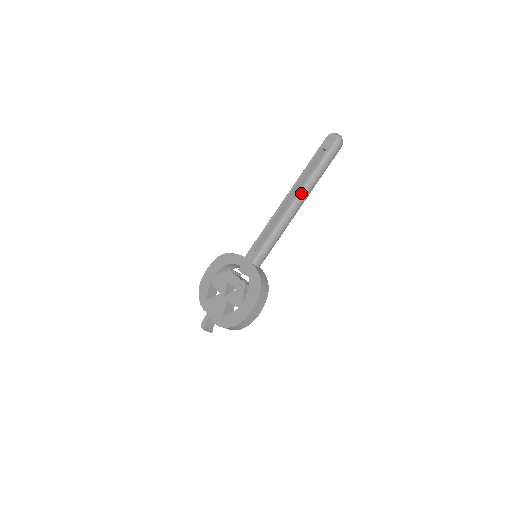
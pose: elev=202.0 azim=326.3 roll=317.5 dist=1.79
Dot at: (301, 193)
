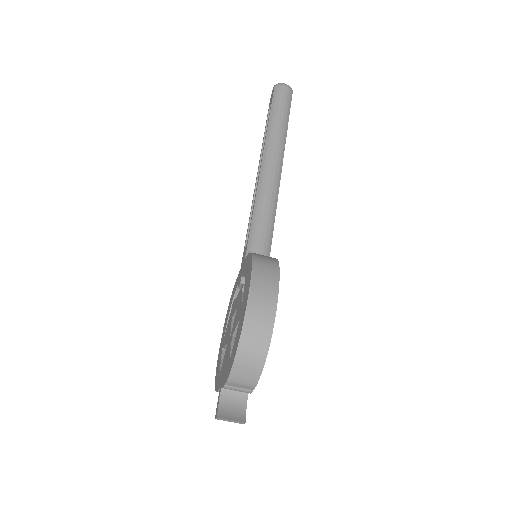
Dot at: (266, 148)
